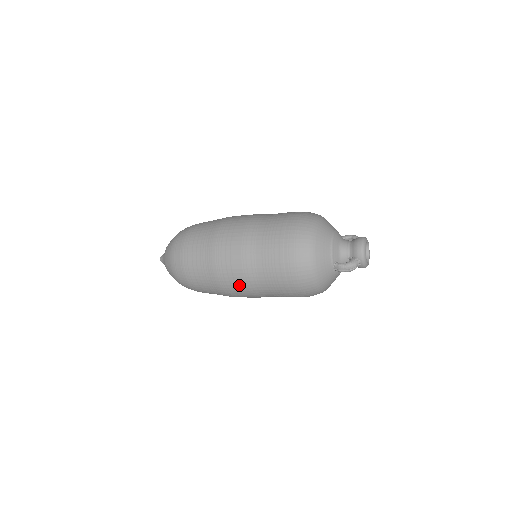
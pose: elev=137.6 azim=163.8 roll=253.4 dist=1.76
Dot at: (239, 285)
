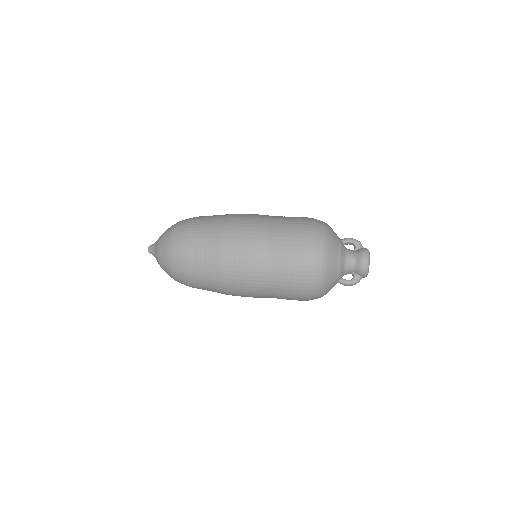
Dot at: occluded
